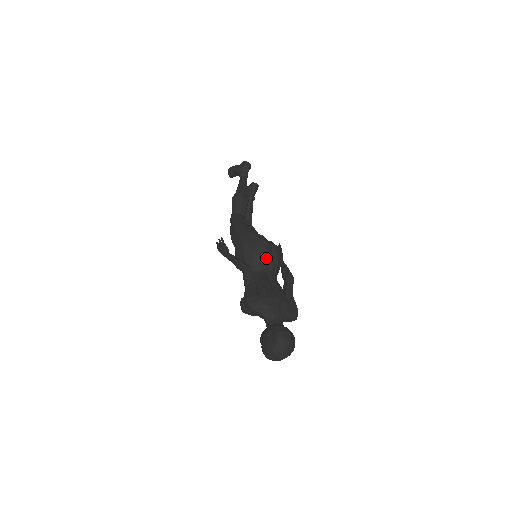
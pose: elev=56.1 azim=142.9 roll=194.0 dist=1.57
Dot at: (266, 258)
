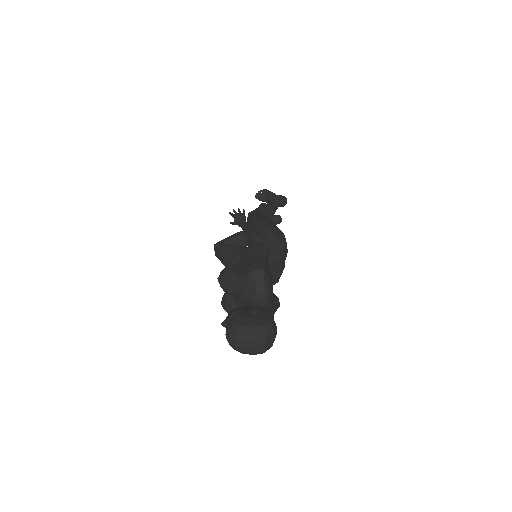
Dot at: (277, 261)
